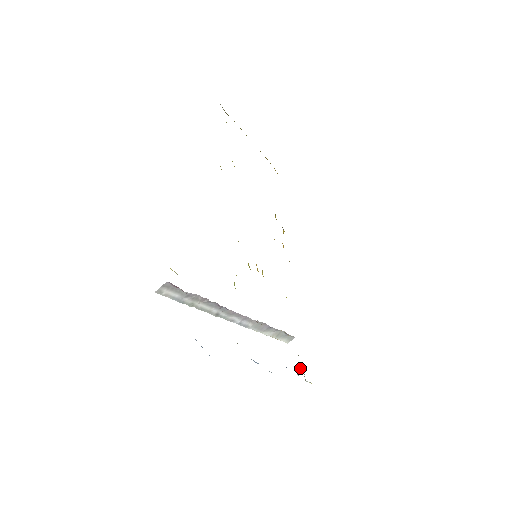
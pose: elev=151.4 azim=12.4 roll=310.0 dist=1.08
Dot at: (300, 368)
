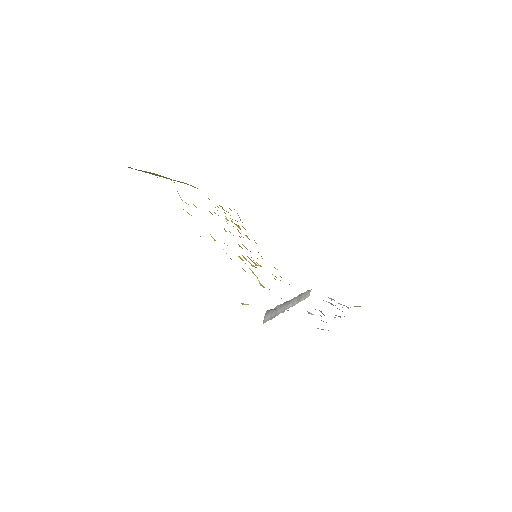
Dot at: occluded
